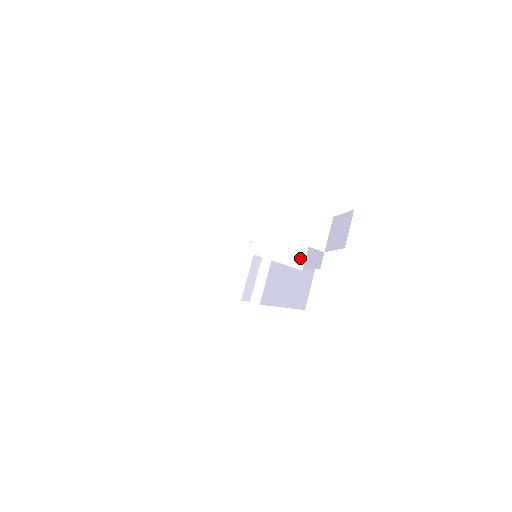
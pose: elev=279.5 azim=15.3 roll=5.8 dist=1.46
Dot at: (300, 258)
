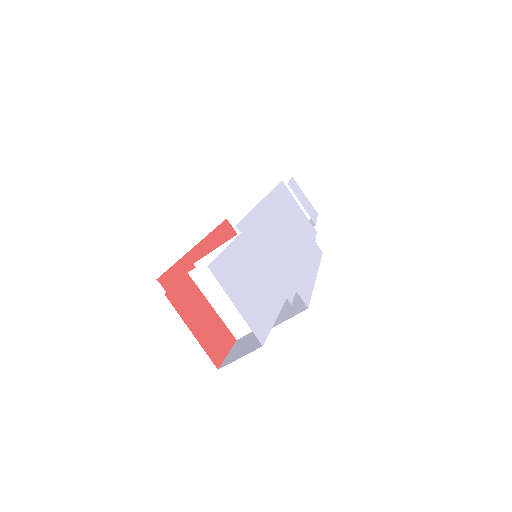
Dot at: occluded
